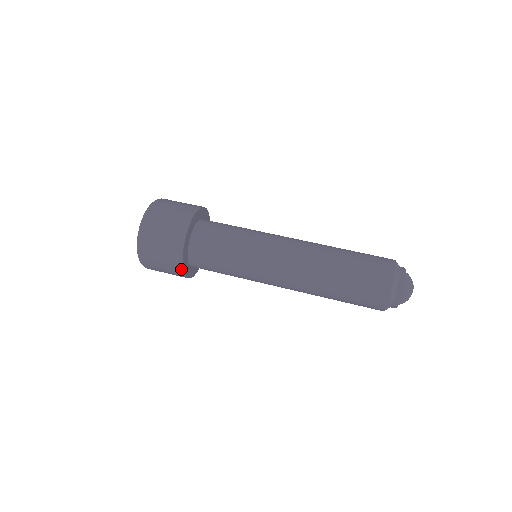
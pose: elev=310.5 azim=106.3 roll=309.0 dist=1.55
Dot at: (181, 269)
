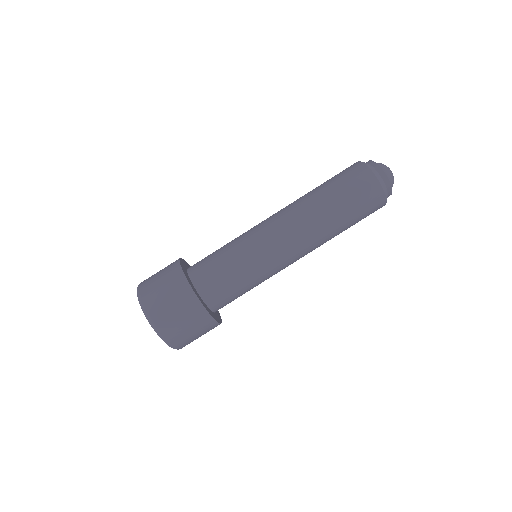
Dot at: occluded
